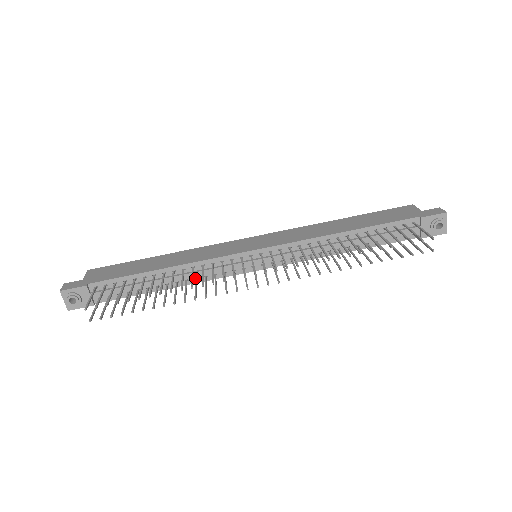
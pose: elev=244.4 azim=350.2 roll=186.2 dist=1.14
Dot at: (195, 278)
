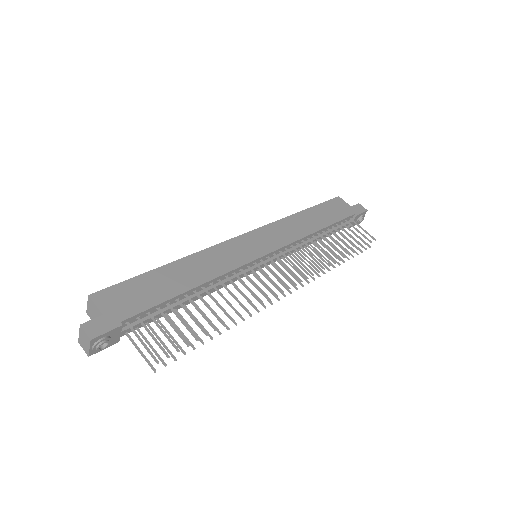
Dot at: occluded
